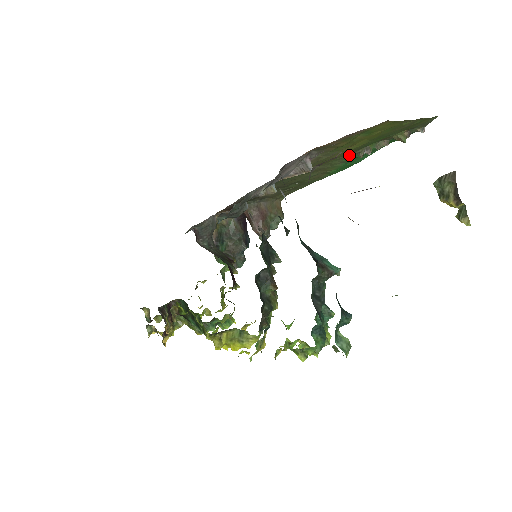
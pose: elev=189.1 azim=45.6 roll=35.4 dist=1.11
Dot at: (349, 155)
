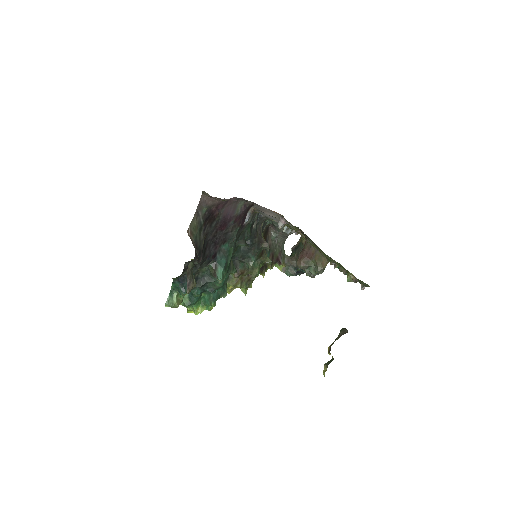
Dot at: (328, 256)
